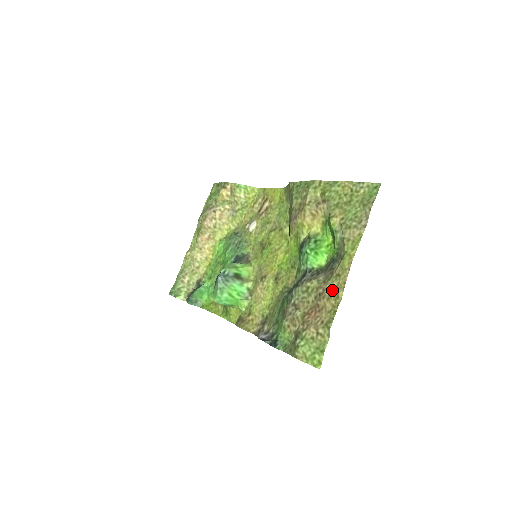
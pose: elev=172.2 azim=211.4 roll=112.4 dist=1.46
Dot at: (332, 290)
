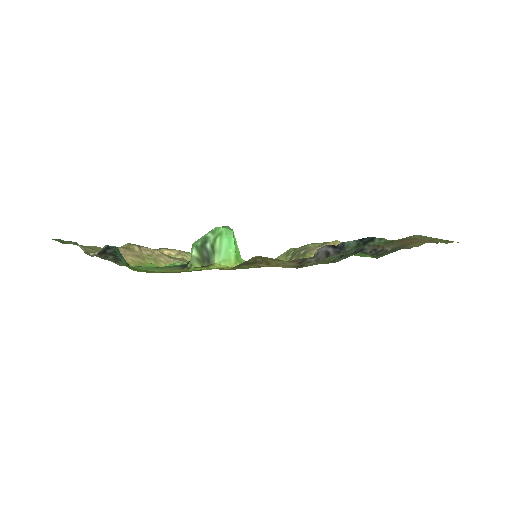
Dot at: occluded
